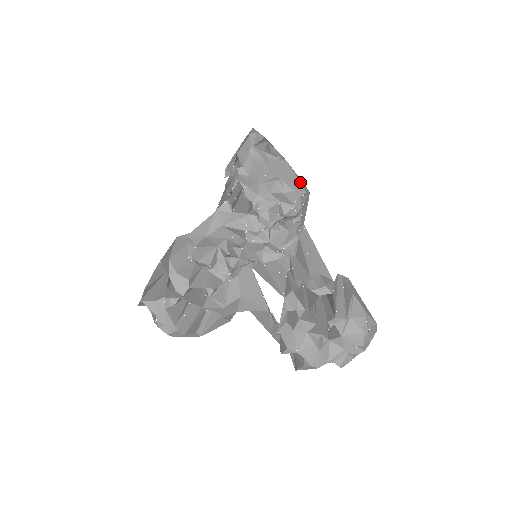
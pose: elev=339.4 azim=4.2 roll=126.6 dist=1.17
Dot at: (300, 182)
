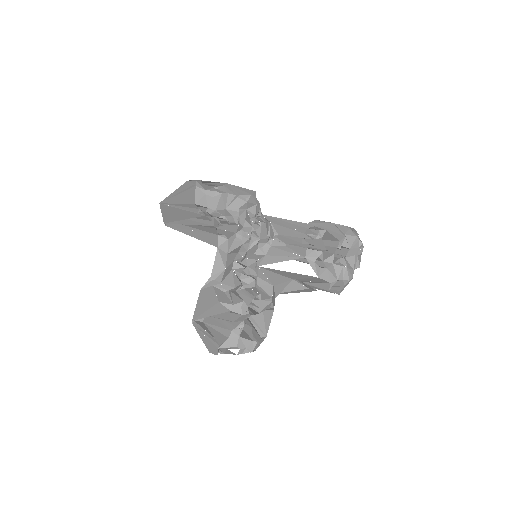
Dot at: (246, 189)
